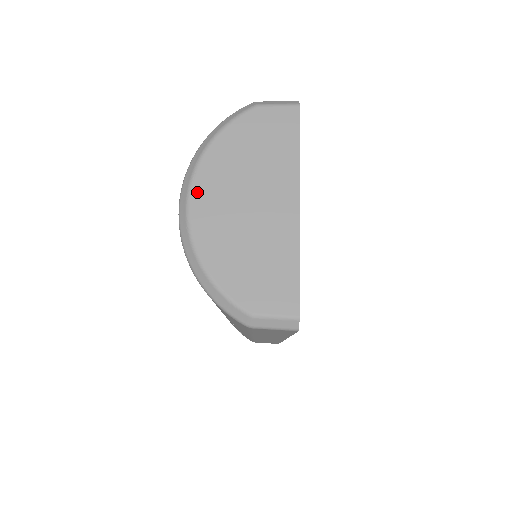
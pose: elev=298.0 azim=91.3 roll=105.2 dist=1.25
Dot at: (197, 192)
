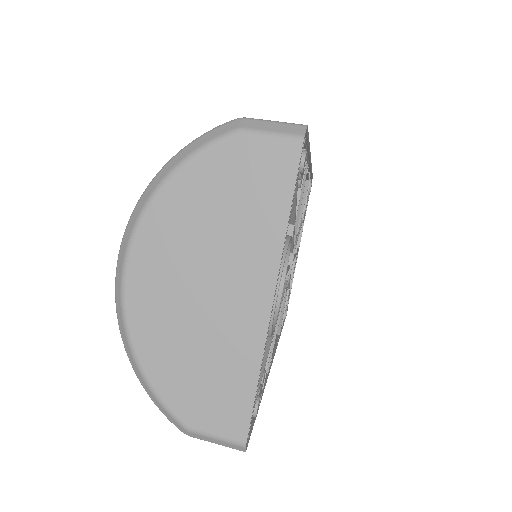
Dot at: (138, 254)
